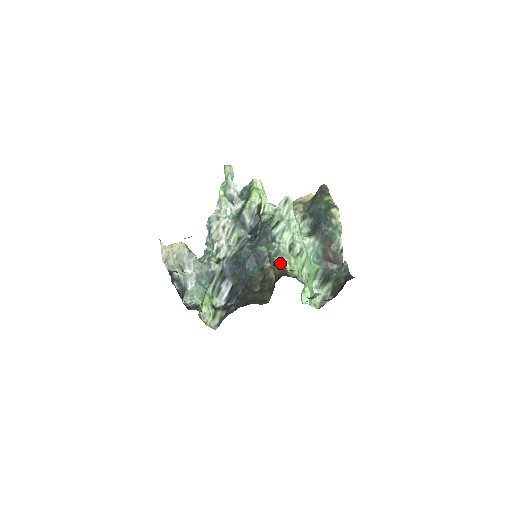
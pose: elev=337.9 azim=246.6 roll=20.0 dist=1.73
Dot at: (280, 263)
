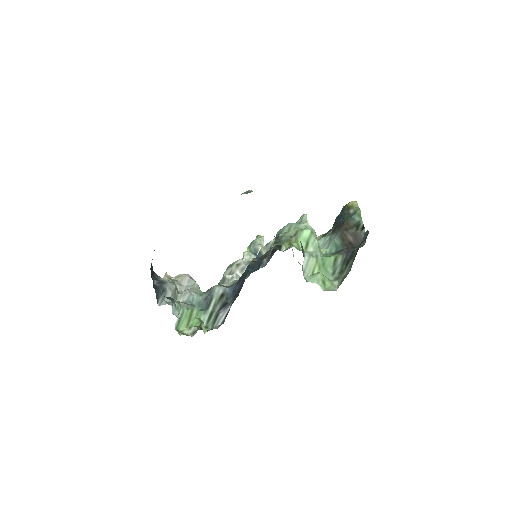
Dot at: occluded
